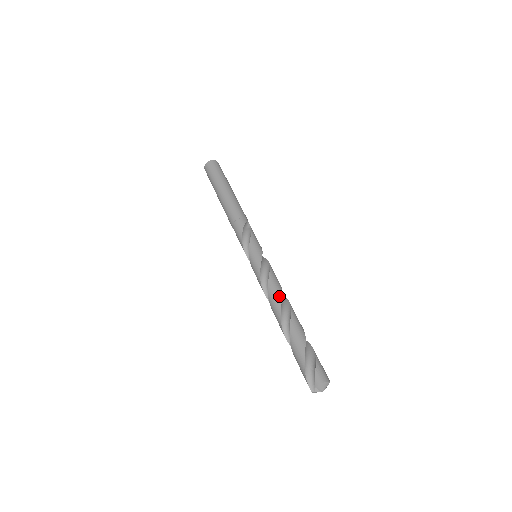
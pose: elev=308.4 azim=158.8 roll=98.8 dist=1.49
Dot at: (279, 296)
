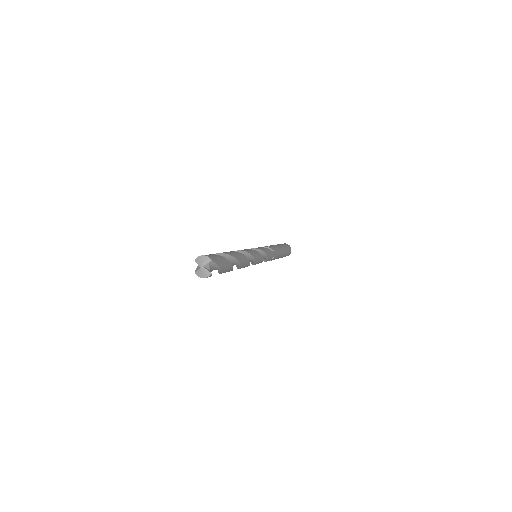
Dot at: (238, 250)
